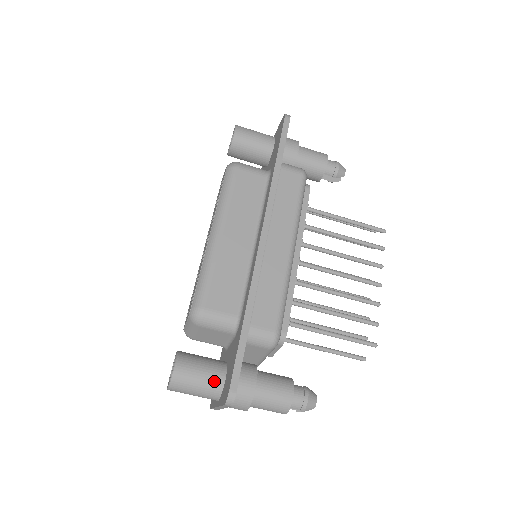
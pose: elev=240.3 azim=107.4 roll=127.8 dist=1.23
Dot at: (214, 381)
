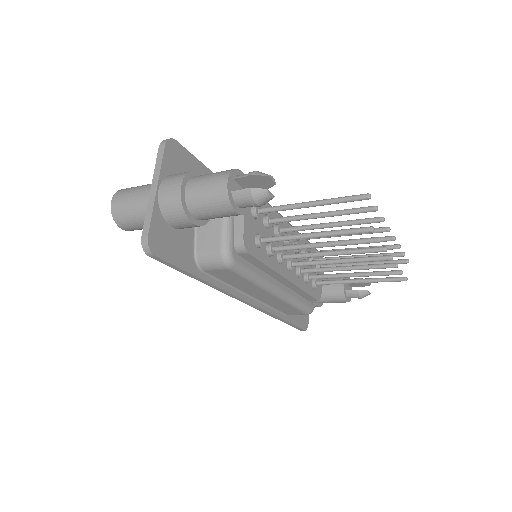
Dot at: occluded
